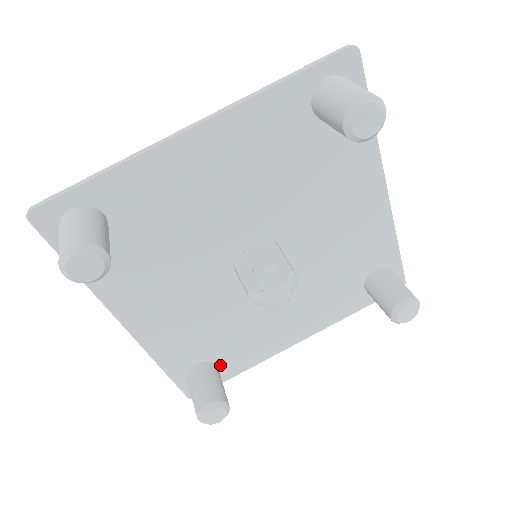
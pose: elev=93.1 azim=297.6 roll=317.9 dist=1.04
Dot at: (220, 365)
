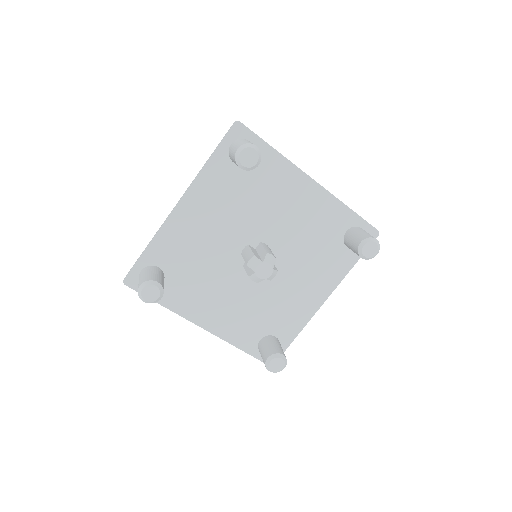
Dot at: (277, 336)
